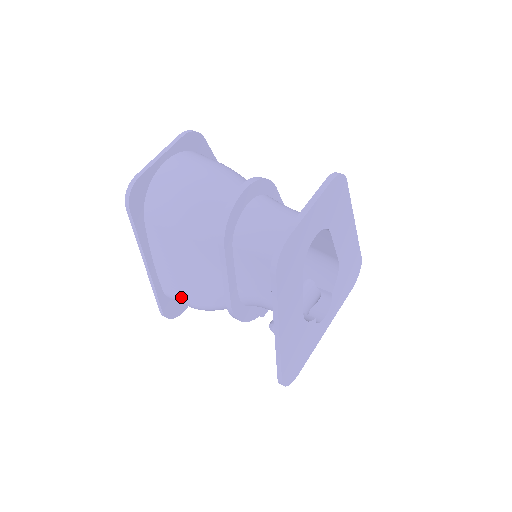
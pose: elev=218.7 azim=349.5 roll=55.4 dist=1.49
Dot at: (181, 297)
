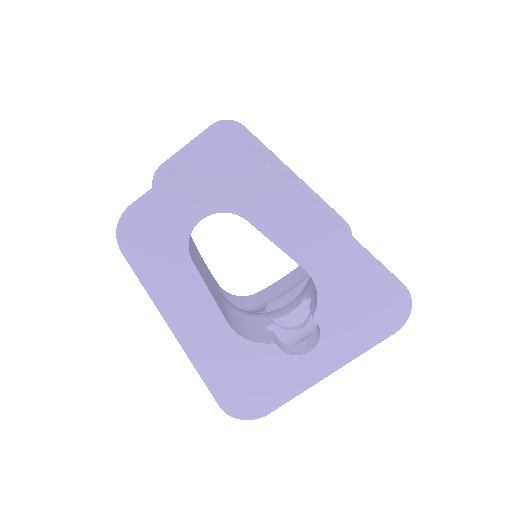
Dot at: occluded
